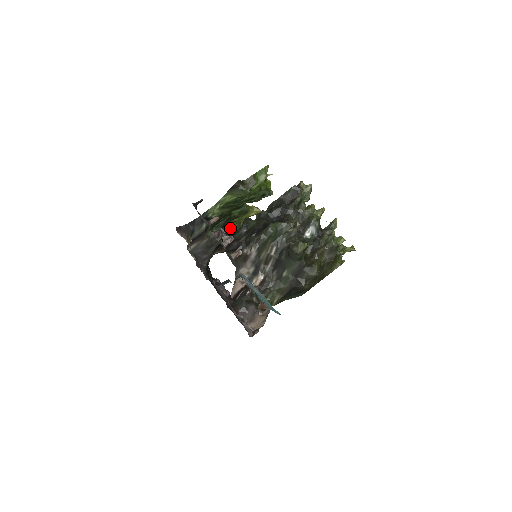
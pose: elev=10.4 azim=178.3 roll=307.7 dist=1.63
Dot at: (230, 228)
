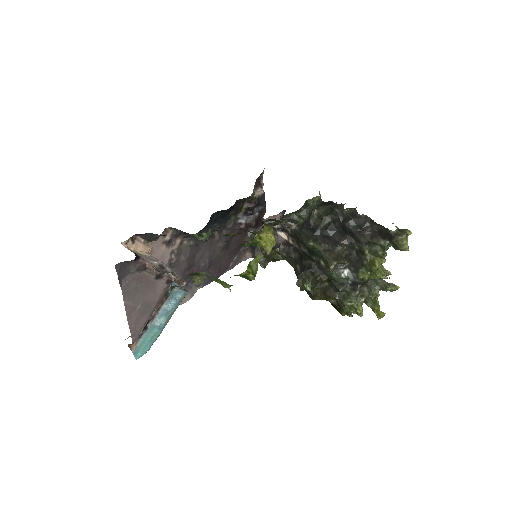
Dot at: occluded
